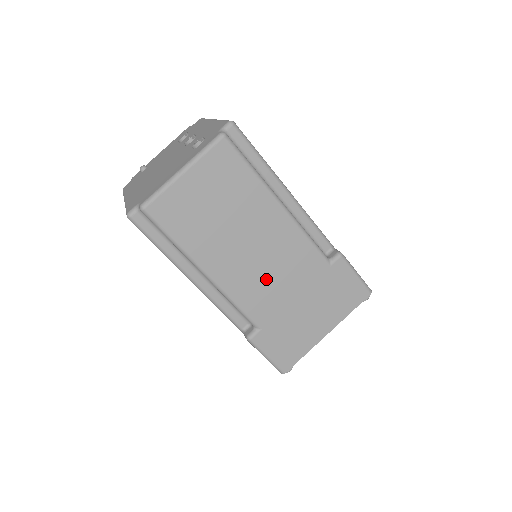
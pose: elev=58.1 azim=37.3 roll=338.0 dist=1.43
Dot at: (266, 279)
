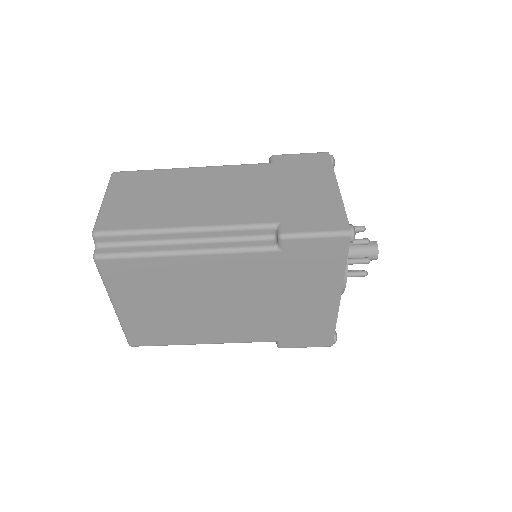
Dot at: (237, 199)
